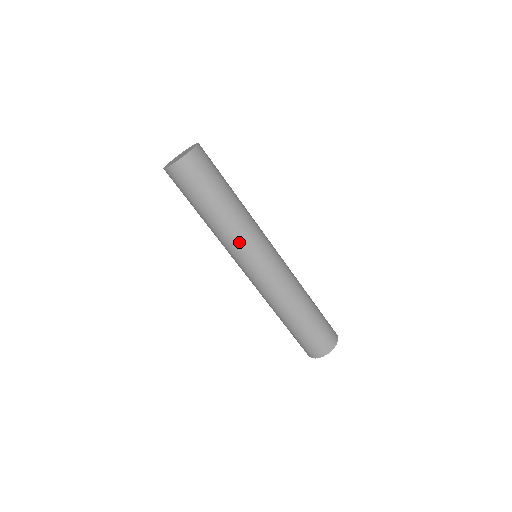
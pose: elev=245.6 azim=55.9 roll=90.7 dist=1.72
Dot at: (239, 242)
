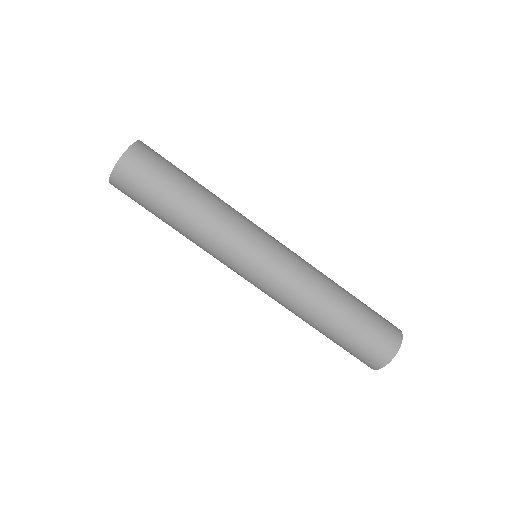
Dot at: (212, 254)
